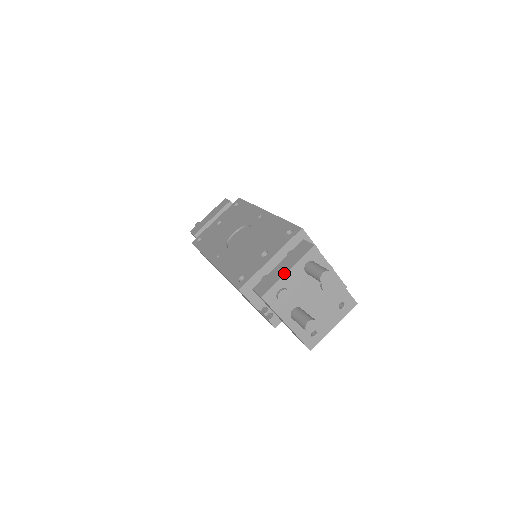
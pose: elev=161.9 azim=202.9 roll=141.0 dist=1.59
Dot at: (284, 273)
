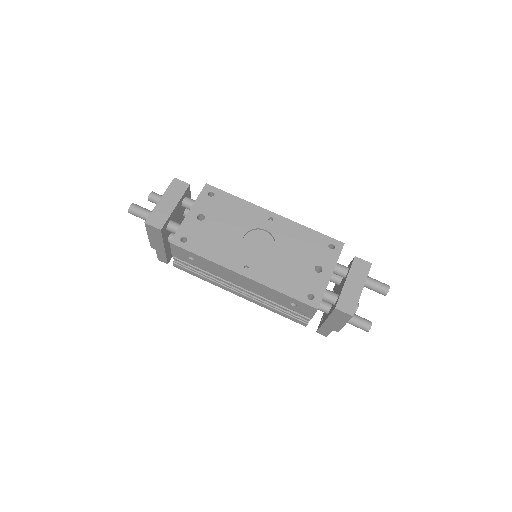
Dot at: (361, 291)
